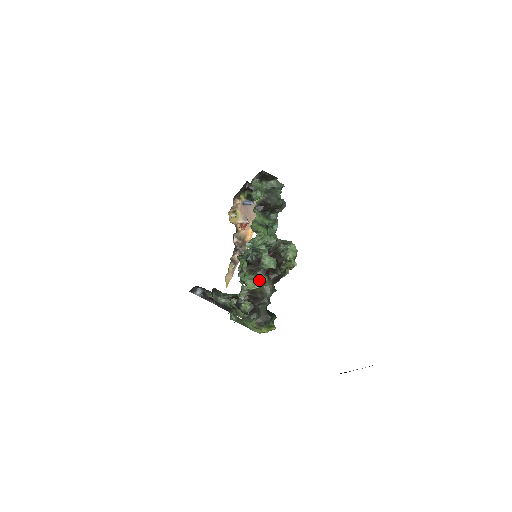
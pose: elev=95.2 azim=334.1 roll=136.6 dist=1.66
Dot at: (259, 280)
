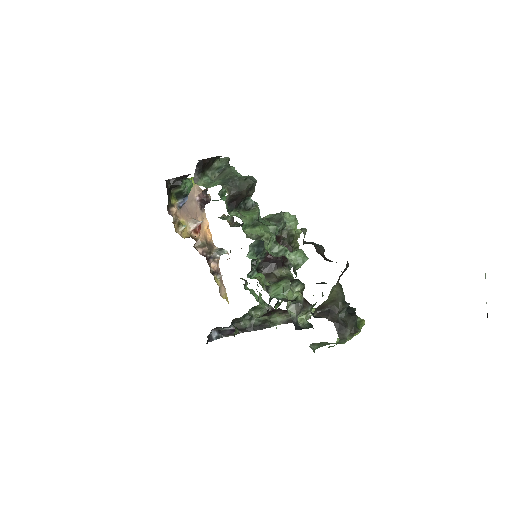
Dot at: occluded
